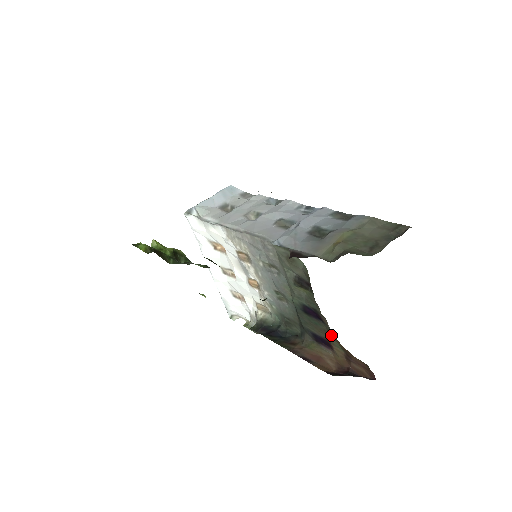
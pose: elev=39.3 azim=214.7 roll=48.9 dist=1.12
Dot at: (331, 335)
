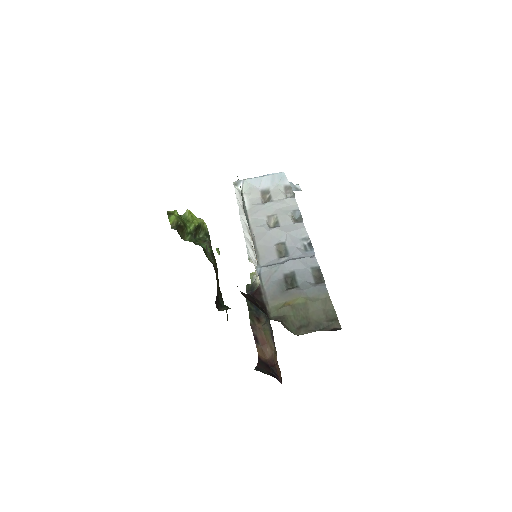
Dot at: occluded
